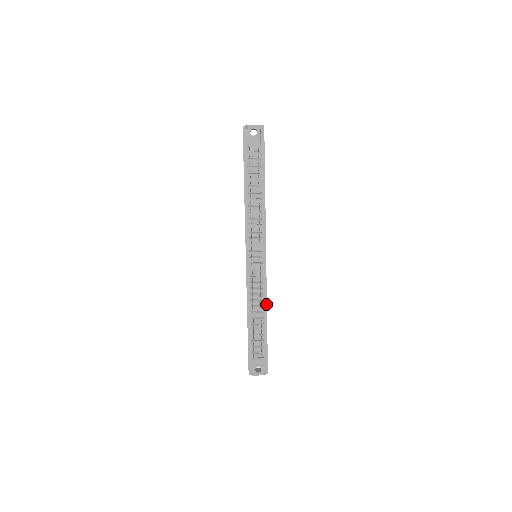
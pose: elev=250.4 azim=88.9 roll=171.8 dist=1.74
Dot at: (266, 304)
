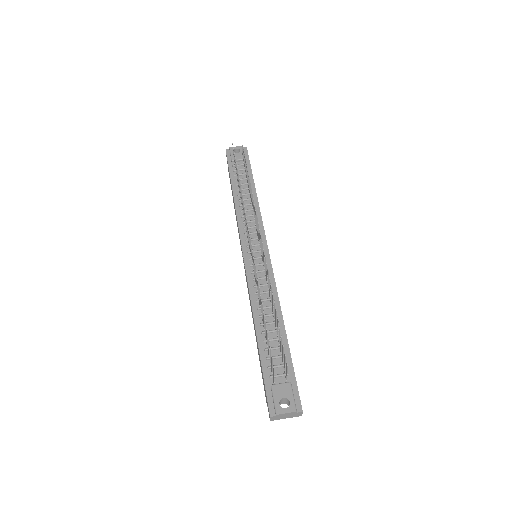
Dot at: (279, 304)
